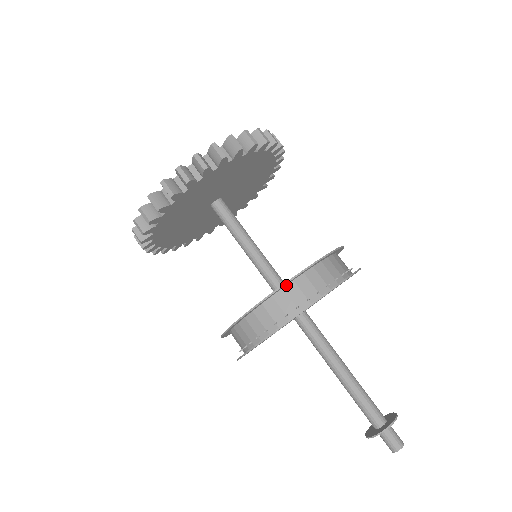
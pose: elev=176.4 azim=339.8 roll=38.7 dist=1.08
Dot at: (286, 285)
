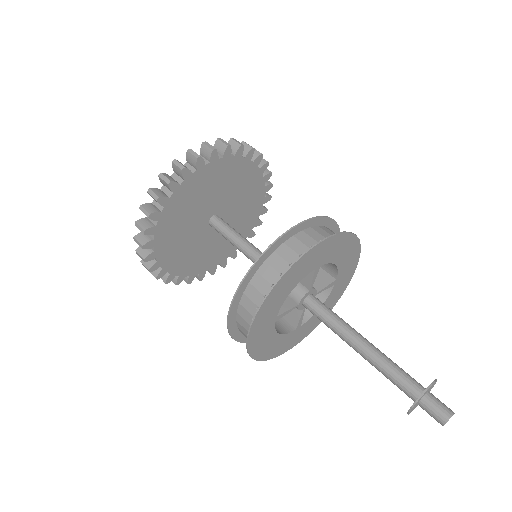
Dot at: (245, 289)
